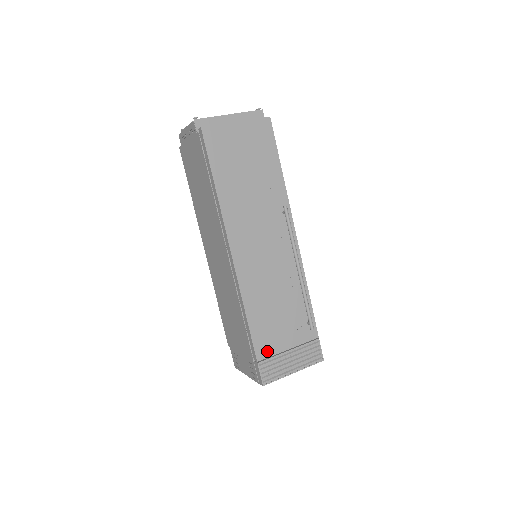
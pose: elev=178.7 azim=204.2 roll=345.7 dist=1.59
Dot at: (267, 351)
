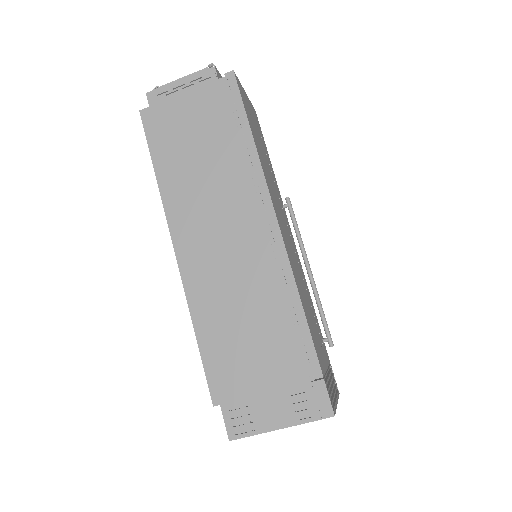
Dot at: (322, 365)
